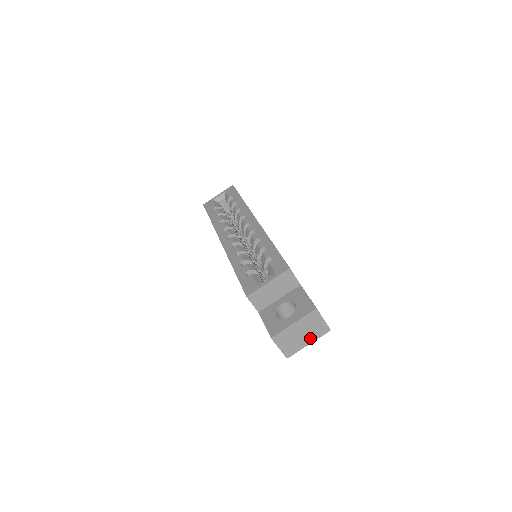
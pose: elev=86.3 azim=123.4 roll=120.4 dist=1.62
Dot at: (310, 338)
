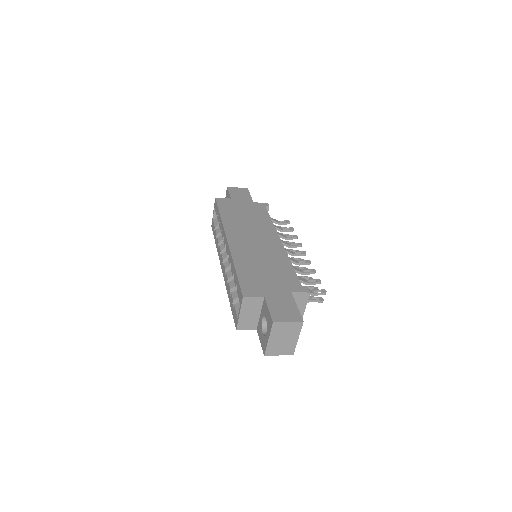
Dot at: (294, 336)
